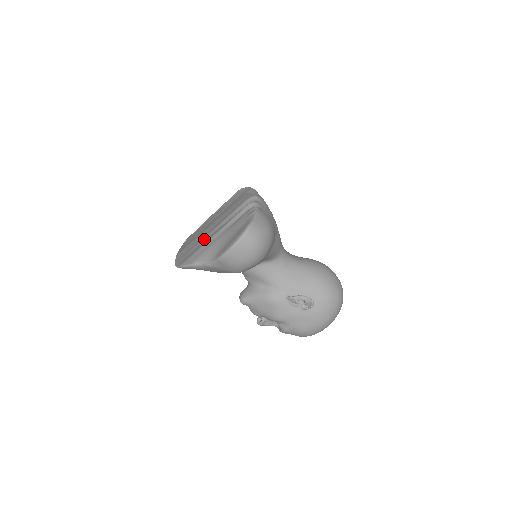
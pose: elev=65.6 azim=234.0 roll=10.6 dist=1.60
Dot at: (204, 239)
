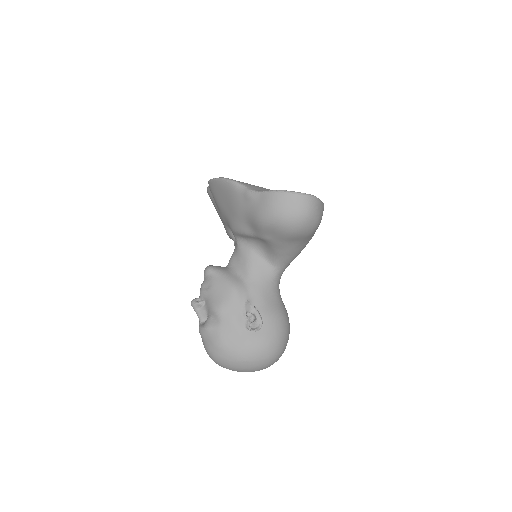
Dot at: occluded
